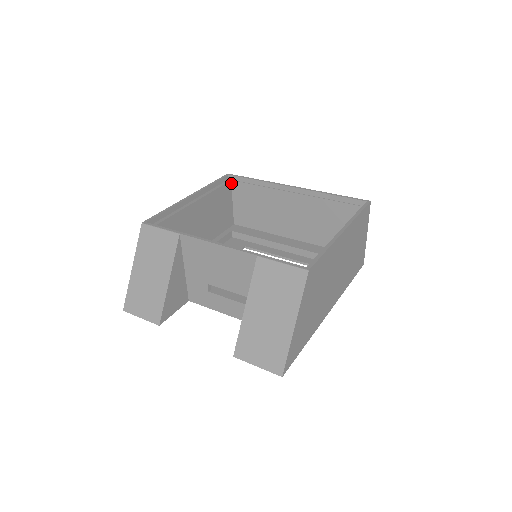
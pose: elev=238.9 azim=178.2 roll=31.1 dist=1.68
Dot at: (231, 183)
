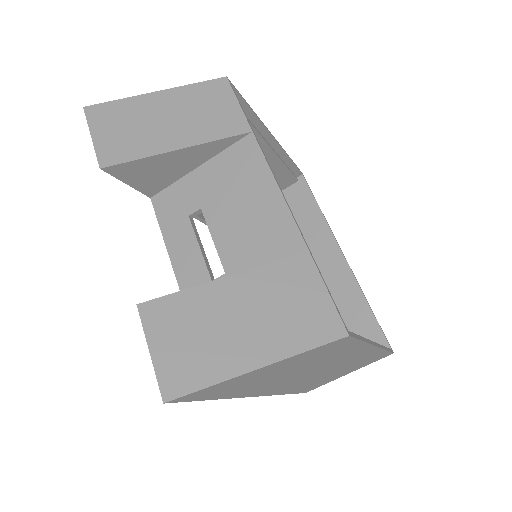
Dot at: (295, 182)
